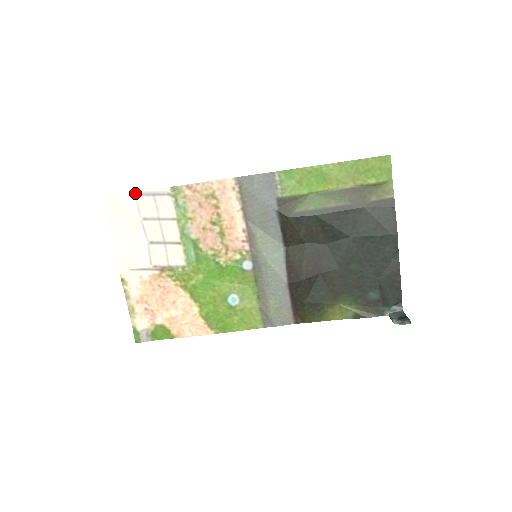
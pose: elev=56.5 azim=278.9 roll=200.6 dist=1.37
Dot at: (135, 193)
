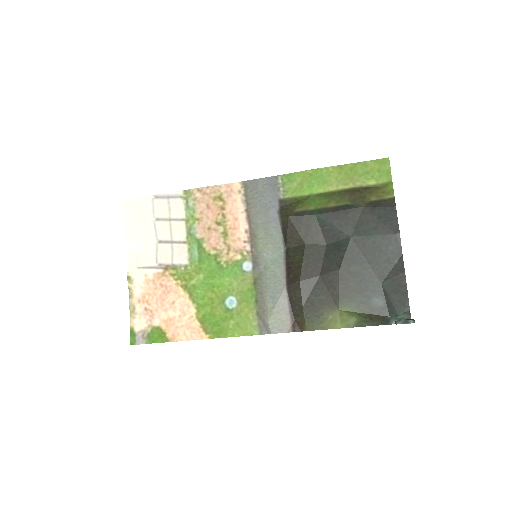
Dot at: (152, 196)
